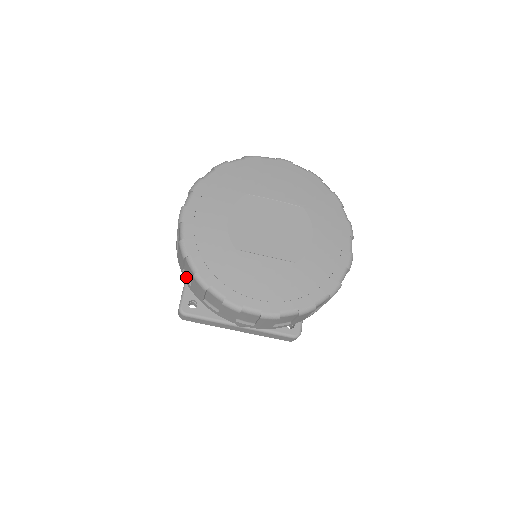
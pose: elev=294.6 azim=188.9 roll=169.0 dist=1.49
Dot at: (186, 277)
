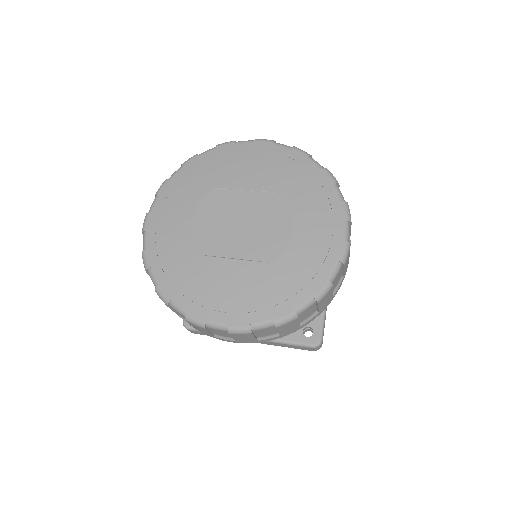
Dot at: occluded
